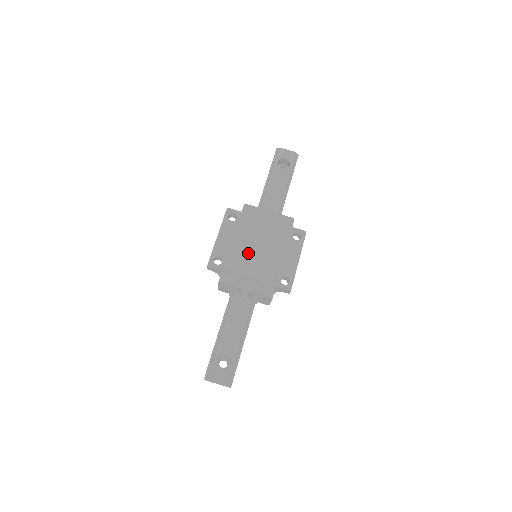
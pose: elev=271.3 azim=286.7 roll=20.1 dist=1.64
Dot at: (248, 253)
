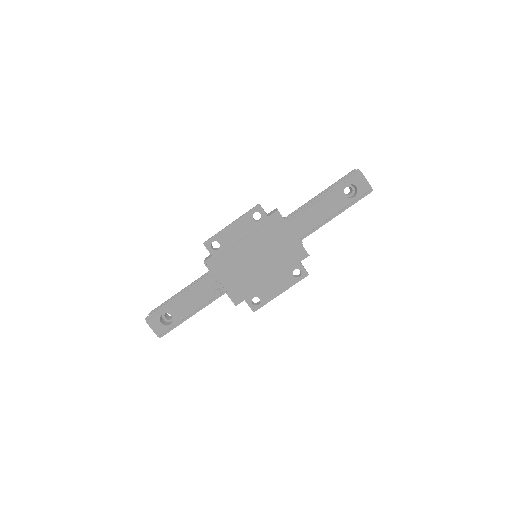
Dot at: (245, 257)
